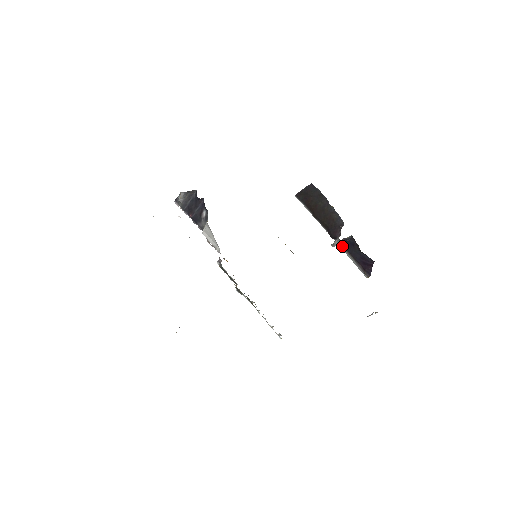
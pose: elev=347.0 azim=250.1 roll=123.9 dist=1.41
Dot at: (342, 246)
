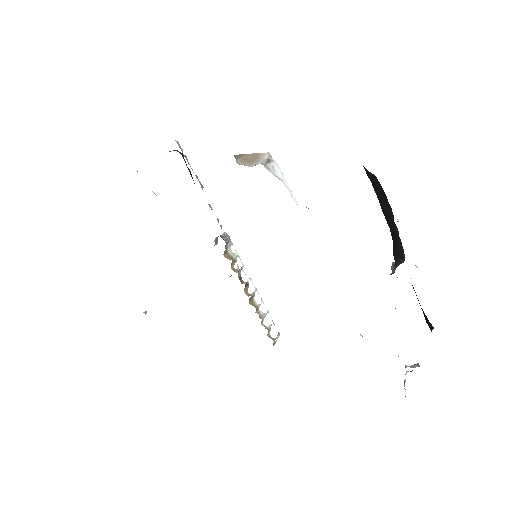
Dot at: occluded
